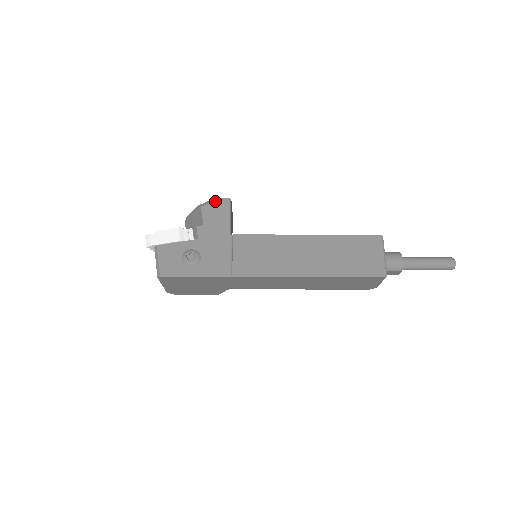
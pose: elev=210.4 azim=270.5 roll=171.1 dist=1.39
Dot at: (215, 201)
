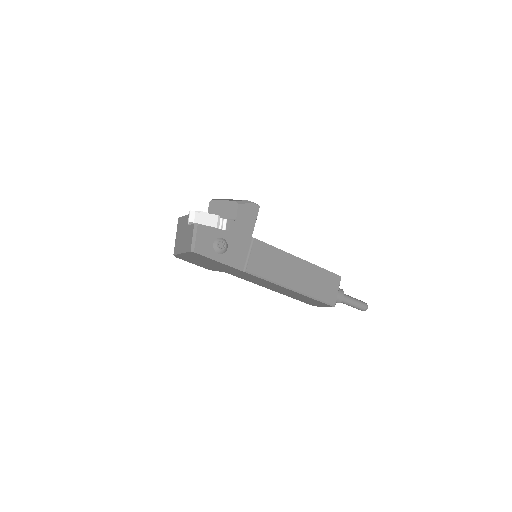
Dot at: (249, 204)
